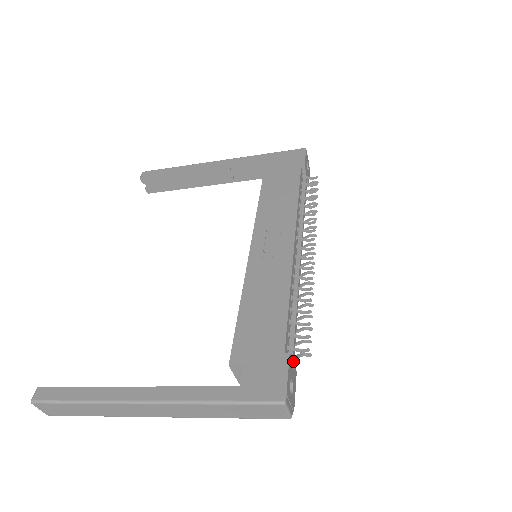
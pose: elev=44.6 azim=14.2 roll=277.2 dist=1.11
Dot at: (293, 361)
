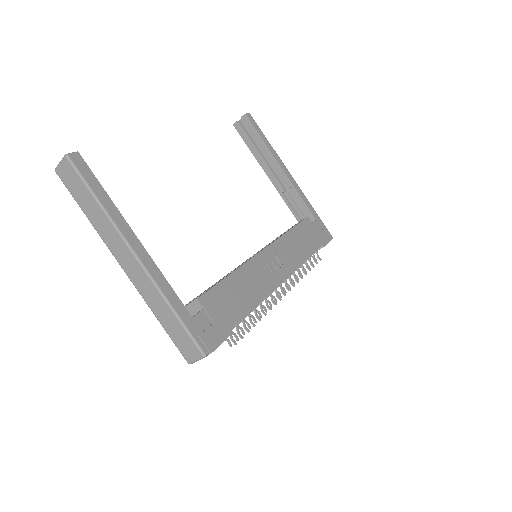
Dot at: occluded
